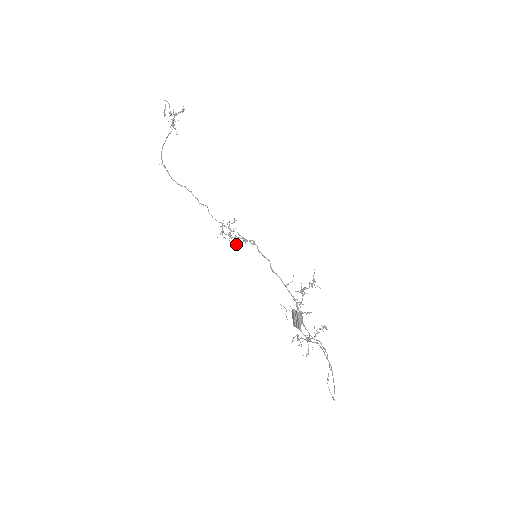
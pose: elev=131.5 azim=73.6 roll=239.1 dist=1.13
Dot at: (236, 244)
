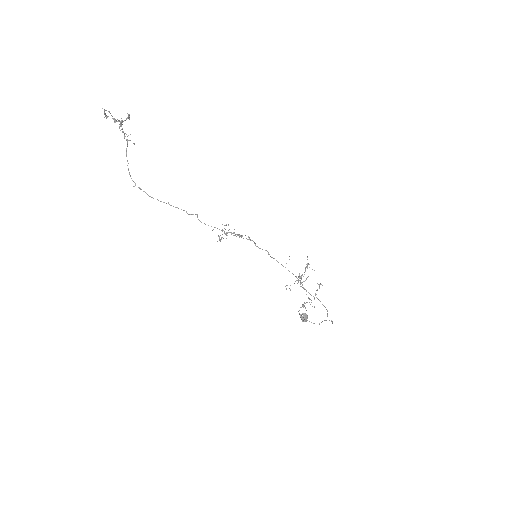
Dot at: occluded
